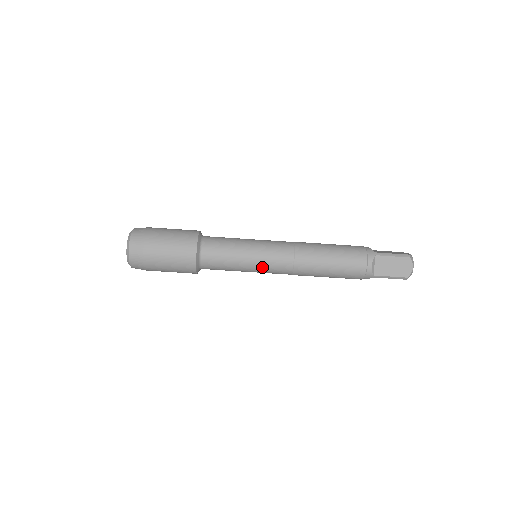
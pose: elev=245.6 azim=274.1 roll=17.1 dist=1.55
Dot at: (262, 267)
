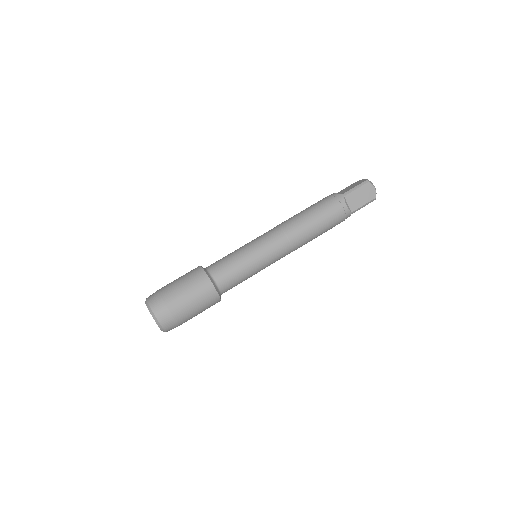
Dot at: (257, 243)
